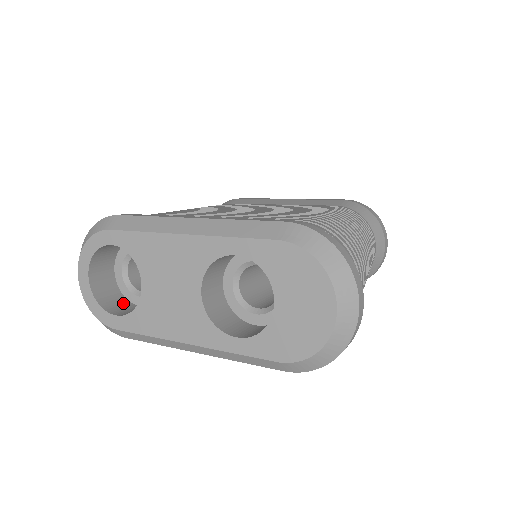
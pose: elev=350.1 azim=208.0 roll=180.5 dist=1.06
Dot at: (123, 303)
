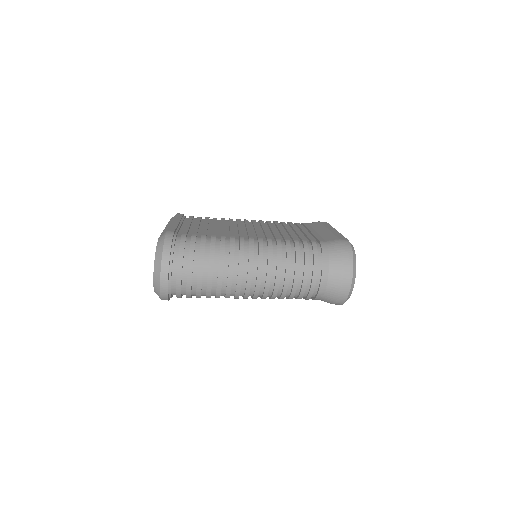
Dot at: occluded
